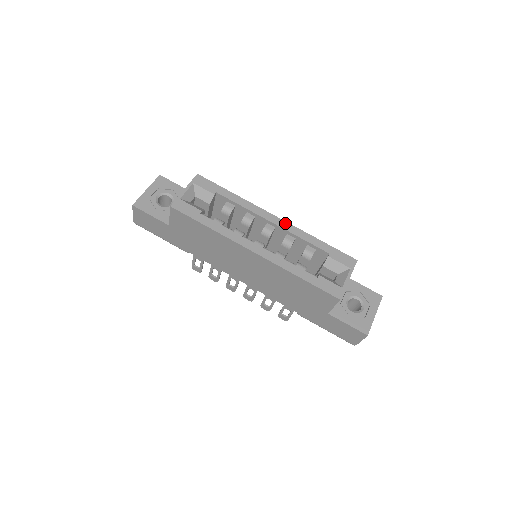
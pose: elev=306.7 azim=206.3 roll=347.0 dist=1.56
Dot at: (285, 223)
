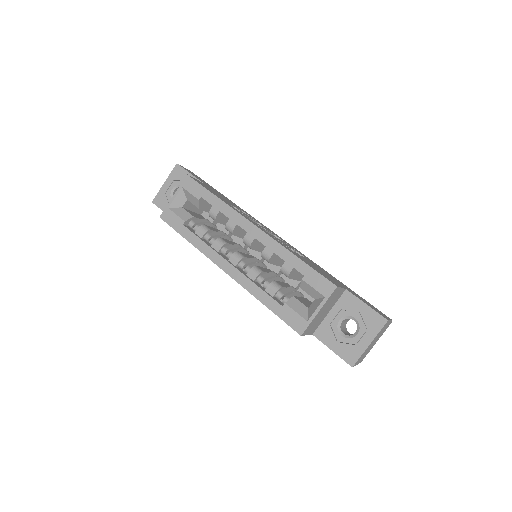
Dot at: (263, 234)
